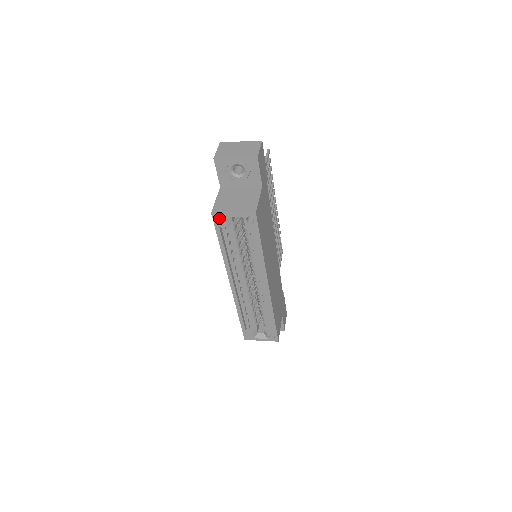
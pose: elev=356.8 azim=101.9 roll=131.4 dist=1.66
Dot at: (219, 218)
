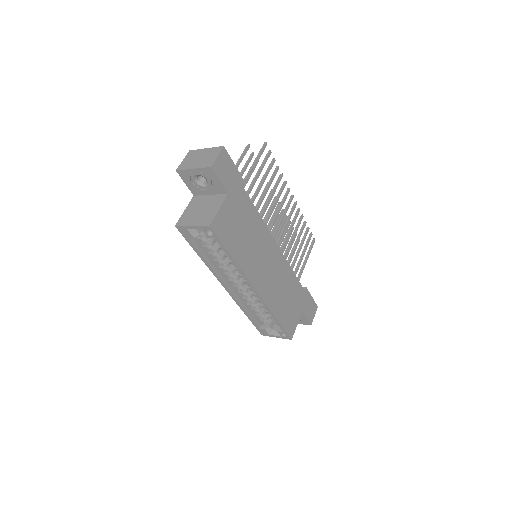
Dot at: (183, 230)
